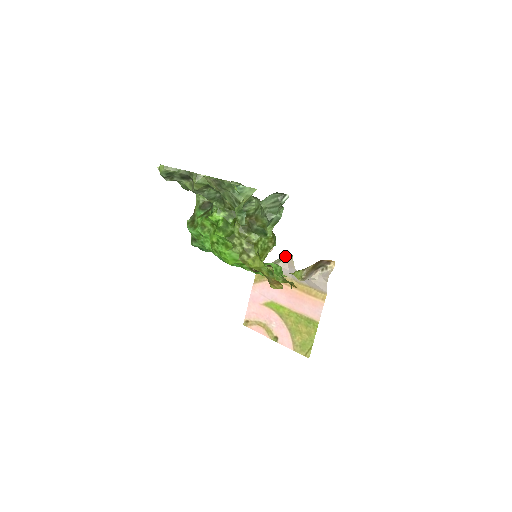
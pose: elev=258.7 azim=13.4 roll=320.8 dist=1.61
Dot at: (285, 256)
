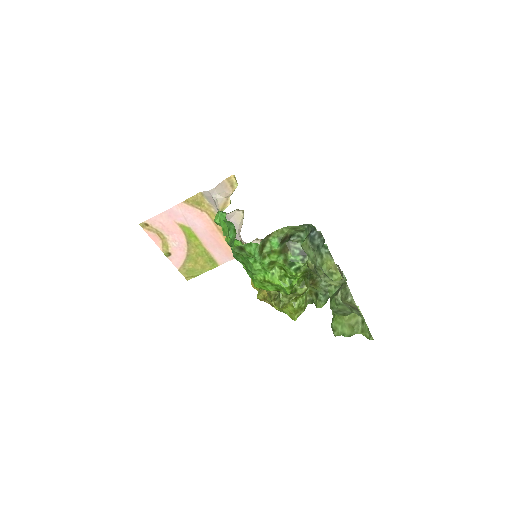
Dot at: (239, 210)
